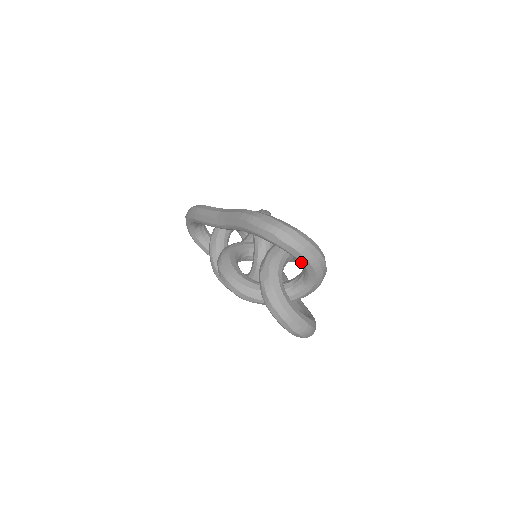
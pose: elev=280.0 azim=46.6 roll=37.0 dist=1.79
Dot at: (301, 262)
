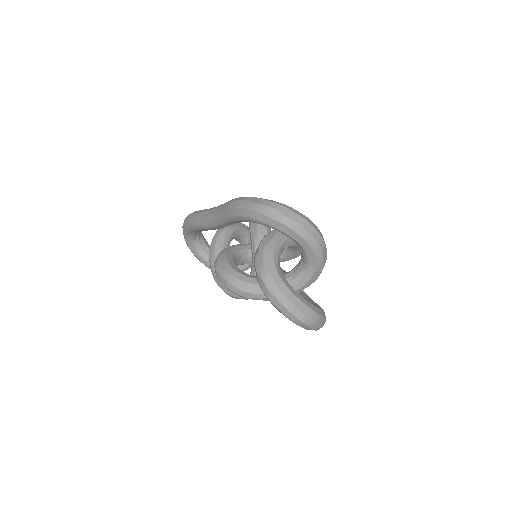
Dot at: (296, 241)
